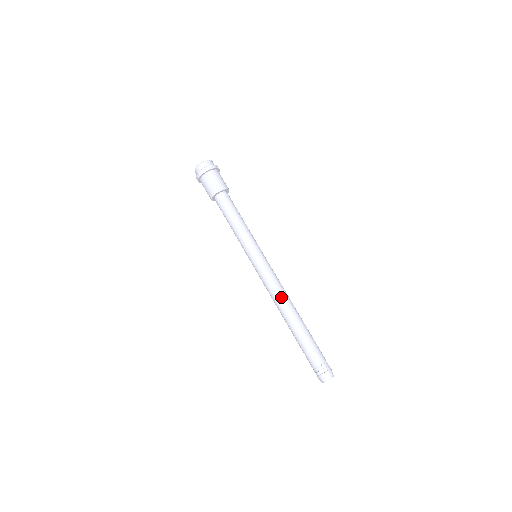
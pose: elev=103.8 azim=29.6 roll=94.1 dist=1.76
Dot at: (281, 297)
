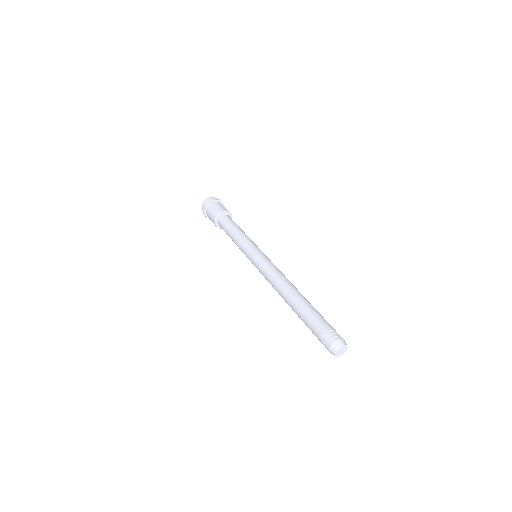
Dot at: (277, 282)
